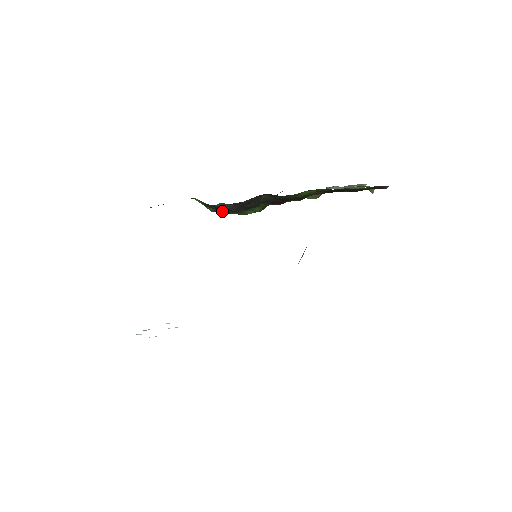
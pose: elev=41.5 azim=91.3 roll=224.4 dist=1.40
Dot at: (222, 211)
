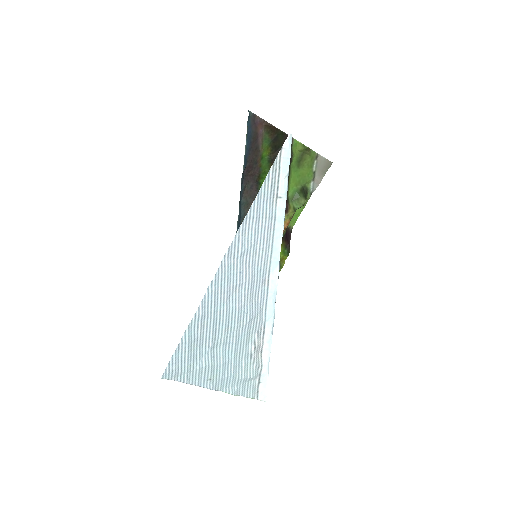
Dot at: occluded
